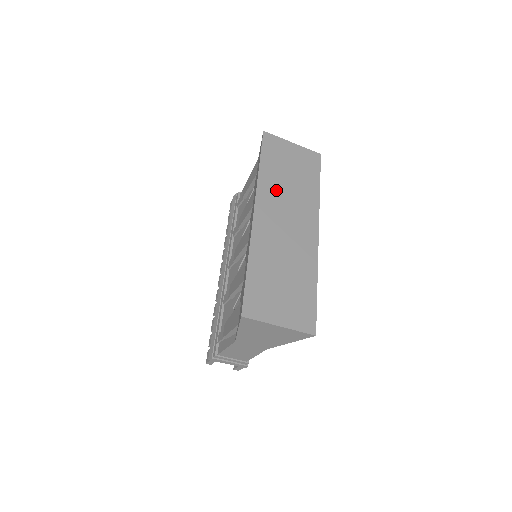
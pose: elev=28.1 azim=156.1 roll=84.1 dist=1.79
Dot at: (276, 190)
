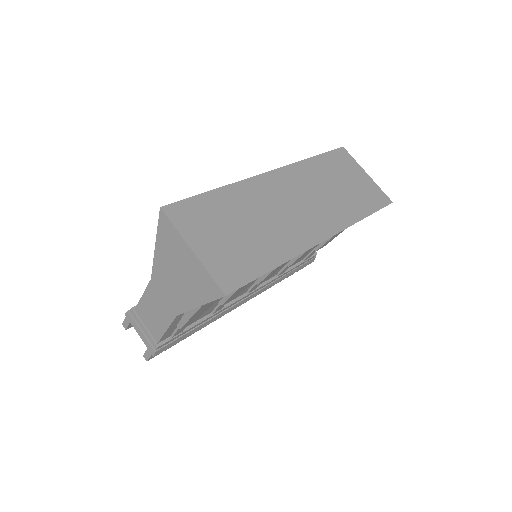
Dot at: (312, 180)
